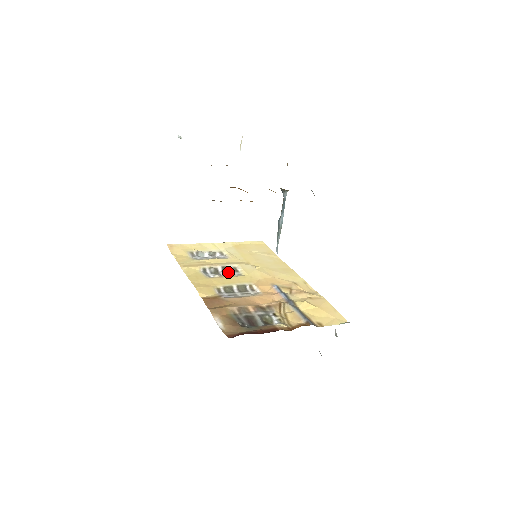
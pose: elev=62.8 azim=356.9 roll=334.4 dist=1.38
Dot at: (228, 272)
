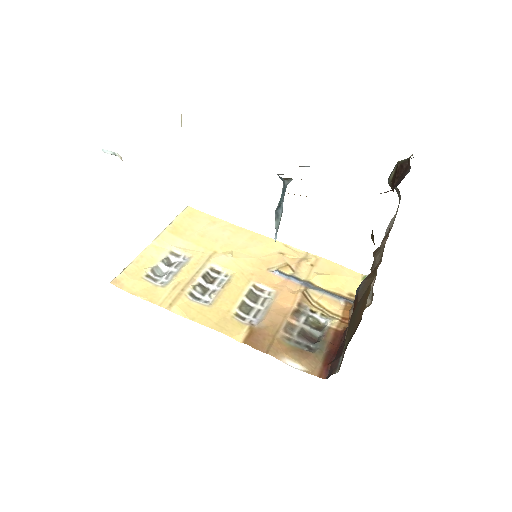
Dot at: (213, 280)
